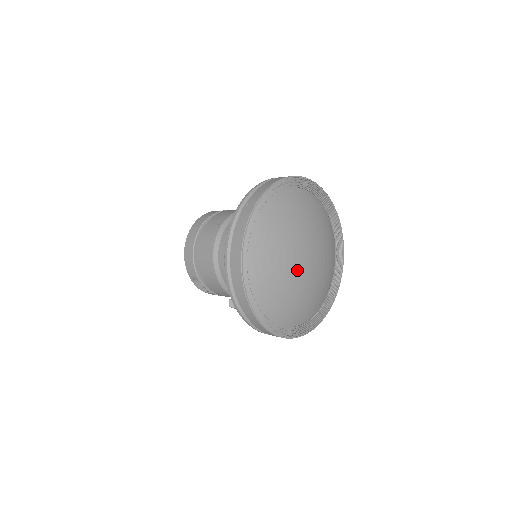
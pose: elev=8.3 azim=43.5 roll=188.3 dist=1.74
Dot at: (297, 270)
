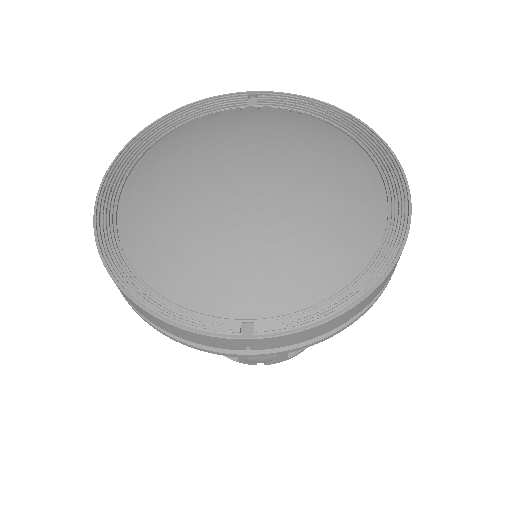
Dot at: (217, 198)
